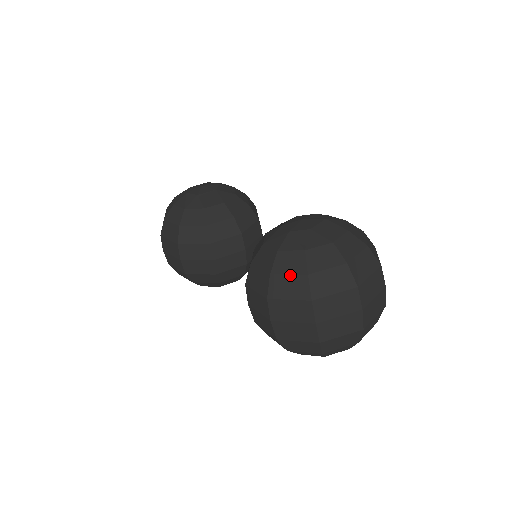
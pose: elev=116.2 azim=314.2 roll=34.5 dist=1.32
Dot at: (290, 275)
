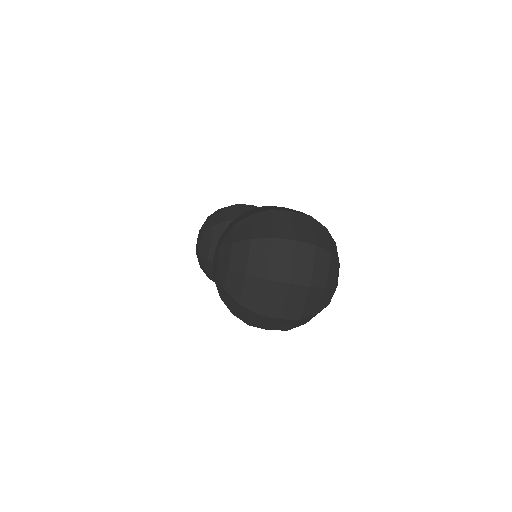
Dot at: (236, 309)
